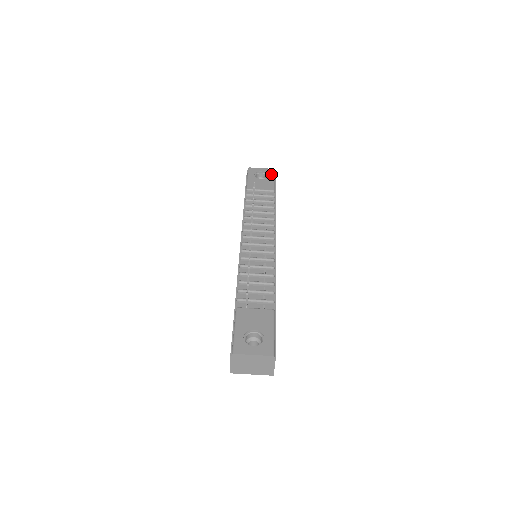
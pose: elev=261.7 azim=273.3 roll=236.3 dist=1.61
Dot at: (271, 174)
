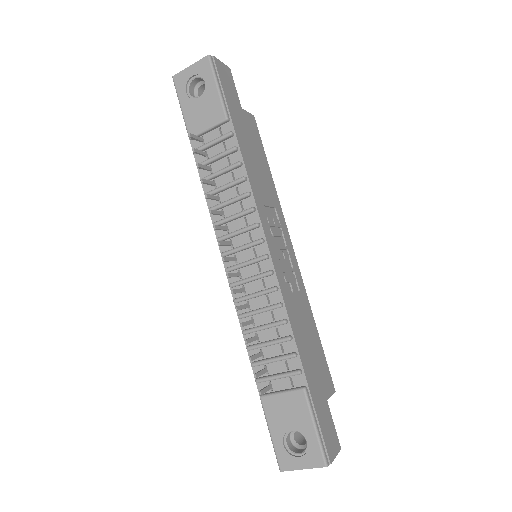
Dot at: (208, 74)
